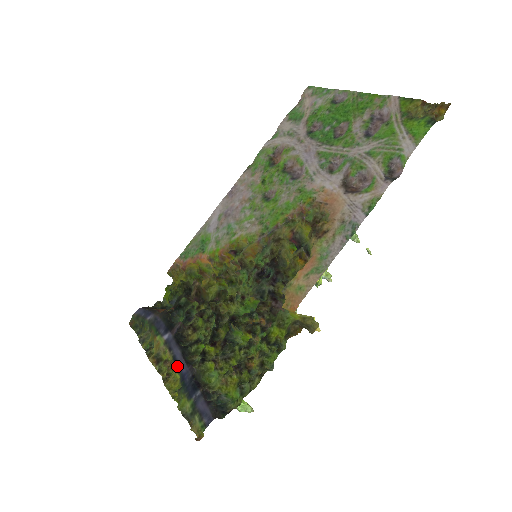
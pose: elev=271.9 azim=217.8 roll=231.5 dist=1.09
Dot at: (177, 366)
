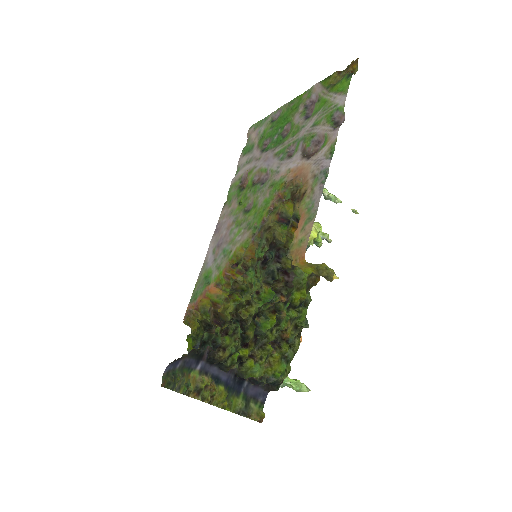
Dot at: (217, 380)
